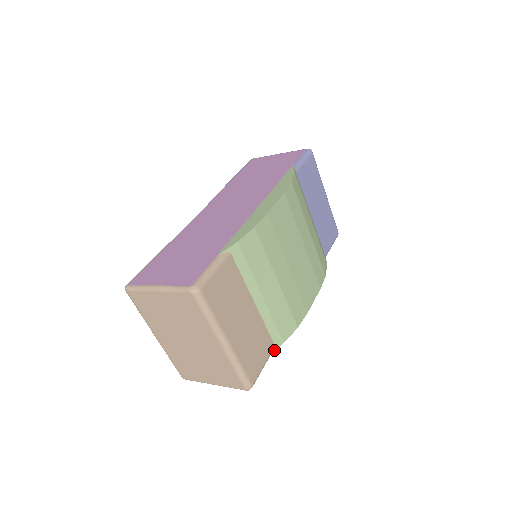
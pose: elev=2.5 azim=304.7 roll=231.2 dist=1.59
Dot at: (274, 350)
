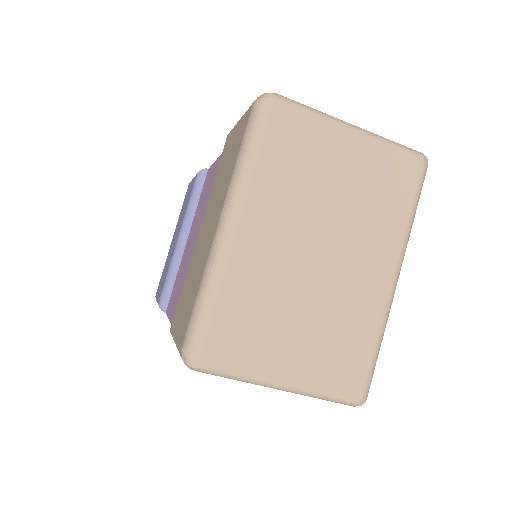
Dot at: occluded
